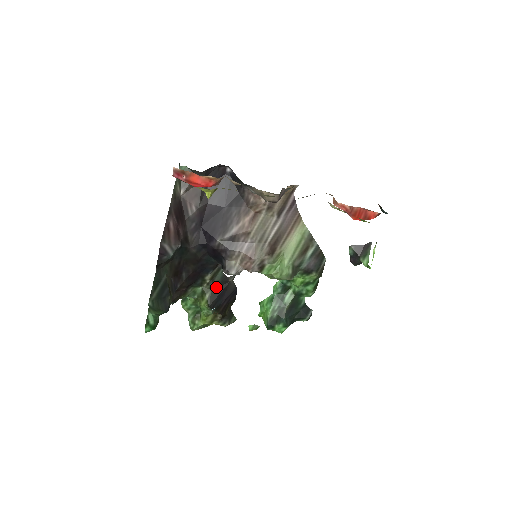
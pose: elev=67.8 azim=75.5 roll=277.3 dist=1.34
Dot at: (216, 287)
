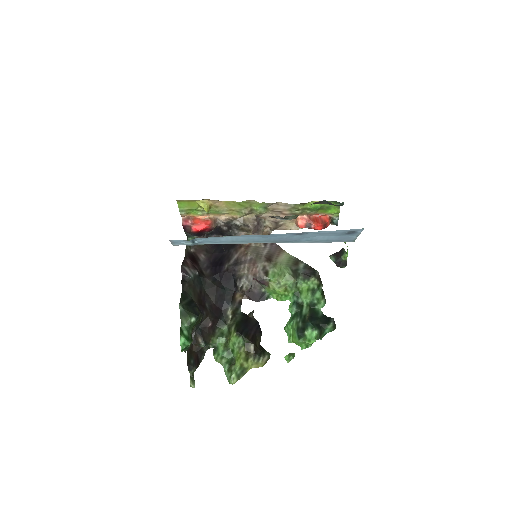
Dot at: (239, 321)
